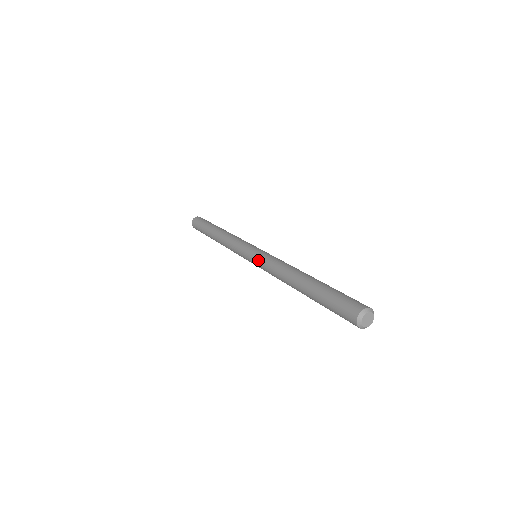
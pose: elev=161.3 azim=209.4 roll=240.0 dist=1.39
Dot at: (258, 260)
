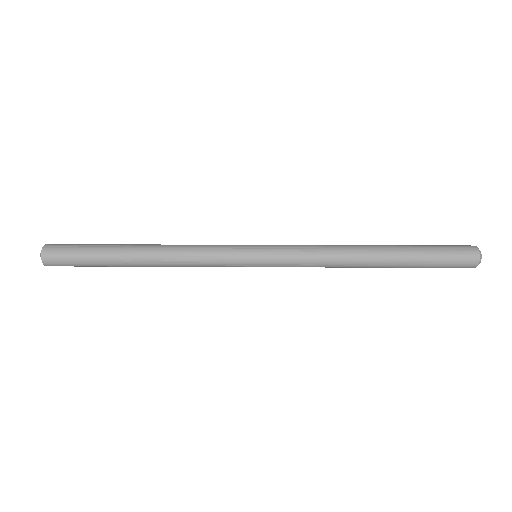
Dot at: (282, 249)
